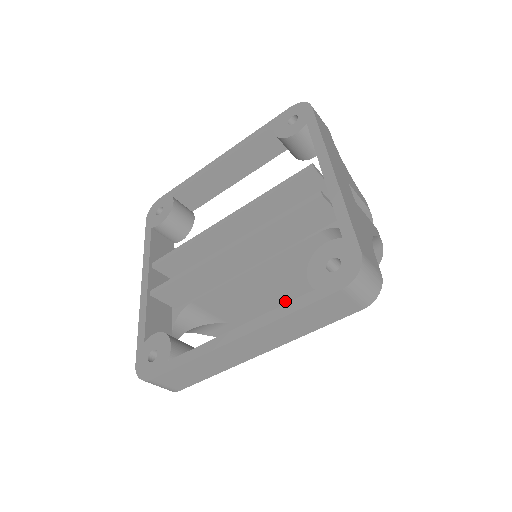
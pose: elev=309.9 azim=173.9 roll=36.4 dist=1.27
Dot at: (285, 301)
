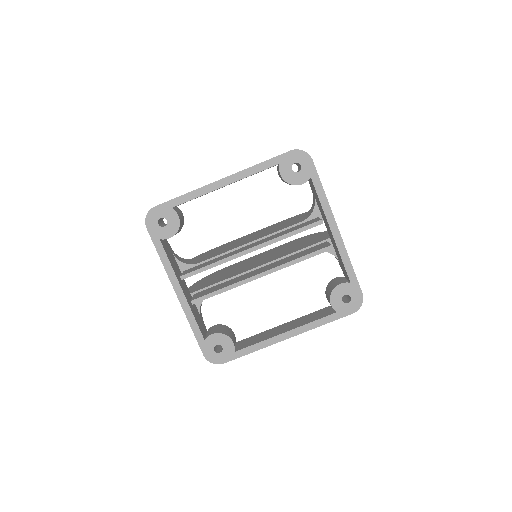
Dot at: occluded
